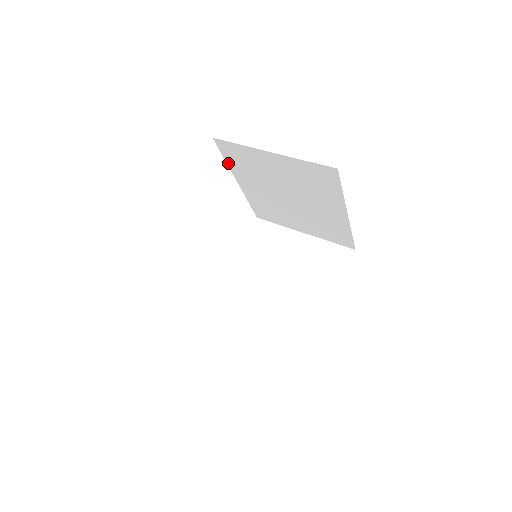
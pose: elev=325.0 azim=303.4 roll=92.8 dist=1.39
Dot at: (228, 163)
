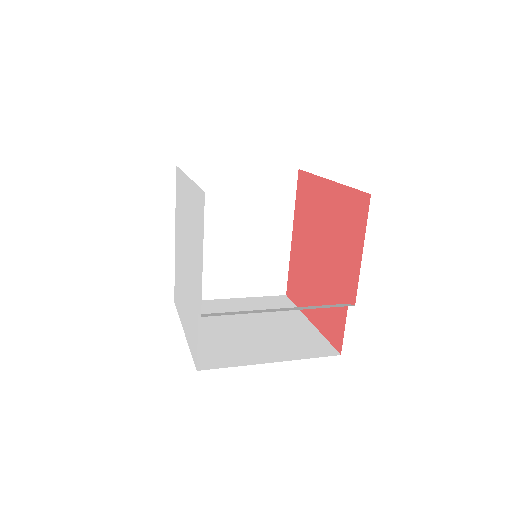
Dot at: occluded
